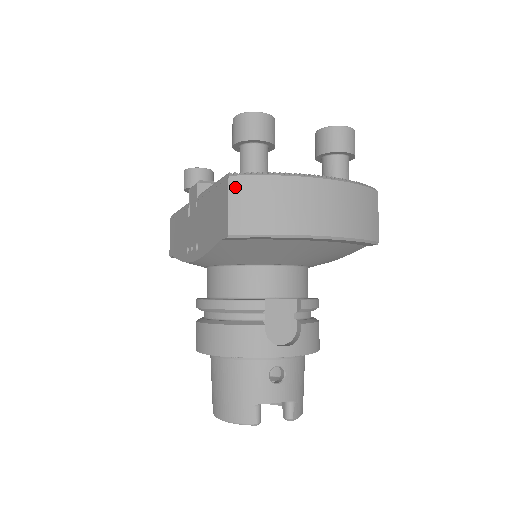
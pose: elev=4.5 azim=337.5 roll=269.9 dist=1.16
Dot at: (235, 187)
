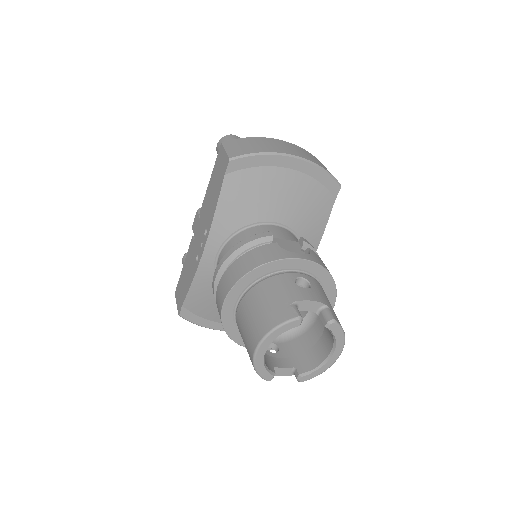
Dot at: (227, 144)
